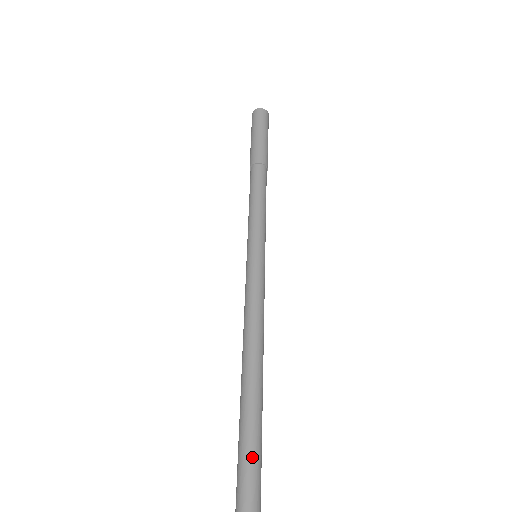
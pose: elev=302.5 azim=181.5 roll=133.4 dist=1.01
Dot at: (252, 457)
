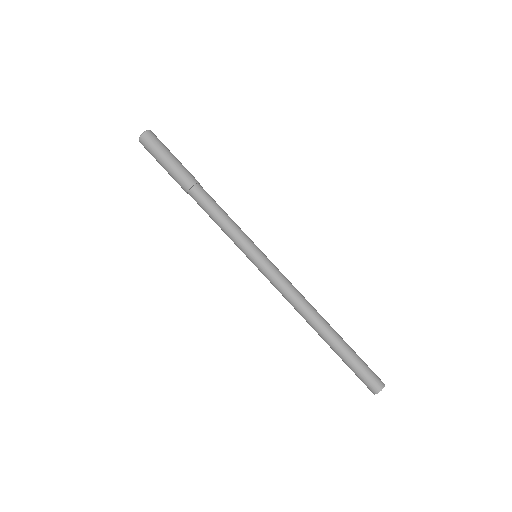
Dot at: (361, 368)
